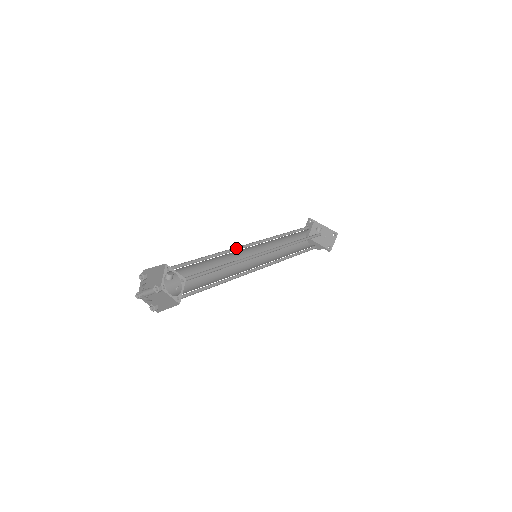
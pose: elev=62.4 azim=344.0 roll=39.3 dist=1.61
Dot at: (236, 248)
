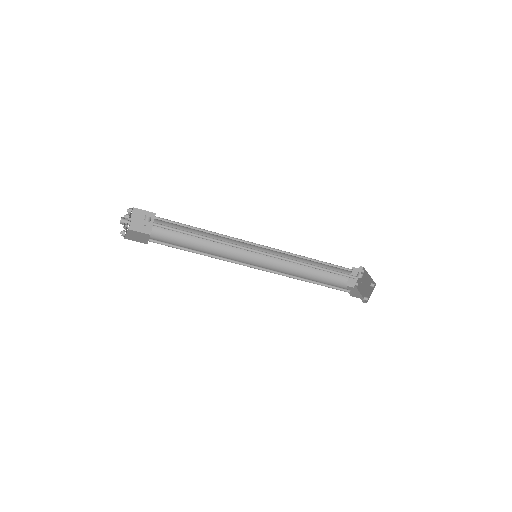
Dot at: (238, 240)
